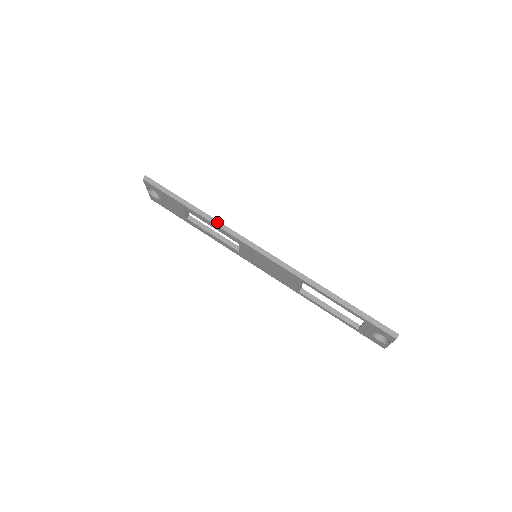
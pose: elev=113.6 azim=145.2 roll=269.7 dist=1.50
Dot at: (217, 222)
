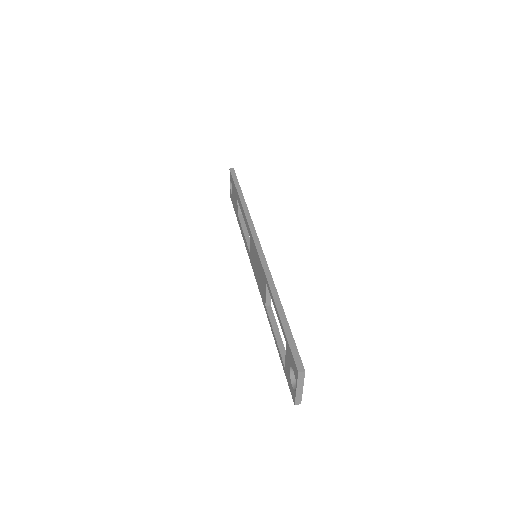
Dot at: (247, 212)
